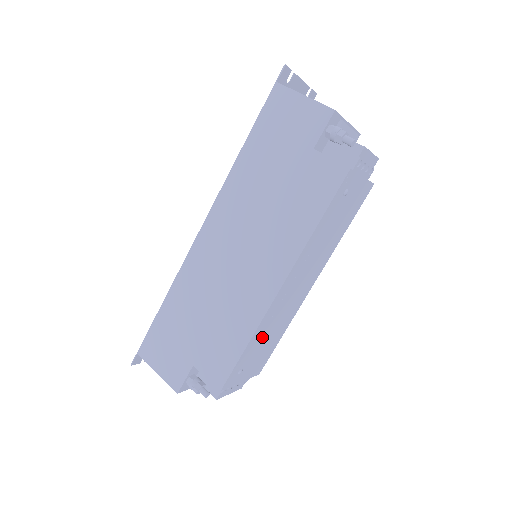
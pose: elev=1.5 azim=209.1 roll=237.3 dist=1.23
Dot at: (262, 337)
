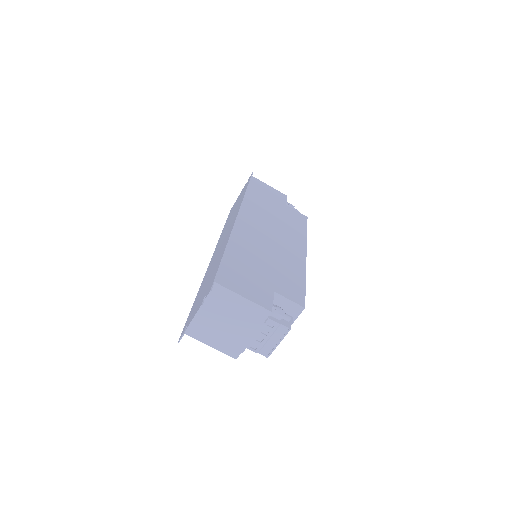
Dot at: occluded
